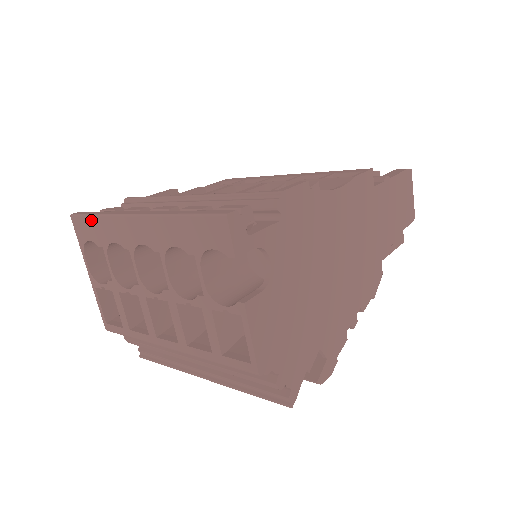
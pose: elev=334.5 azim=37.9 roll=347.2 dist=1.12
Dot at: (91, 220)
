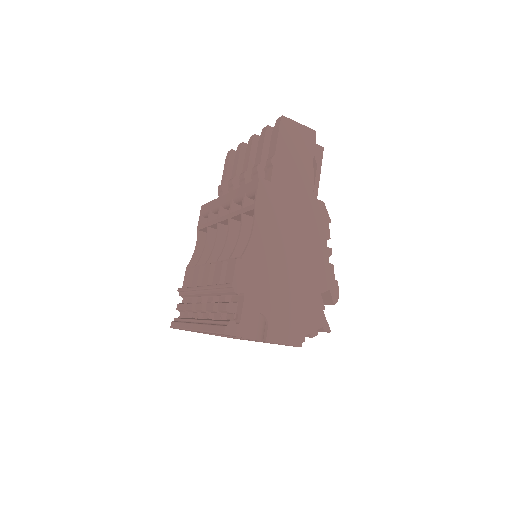
Dot at: occluded
